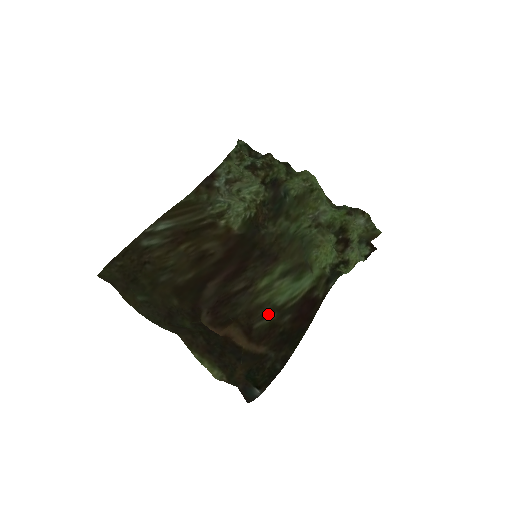
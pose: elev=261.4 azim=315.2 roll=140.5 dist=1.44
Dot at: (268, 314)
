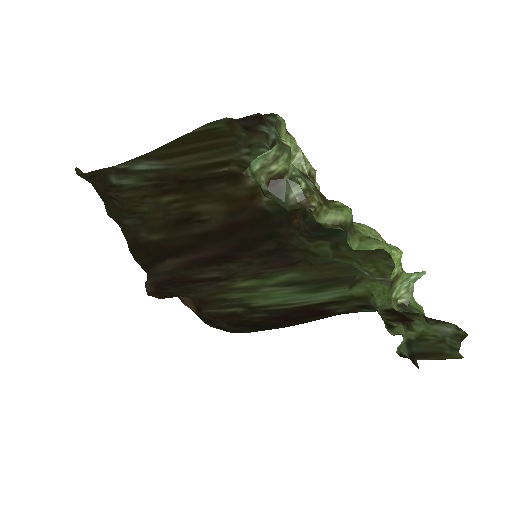
Dot at: (233, 306)
